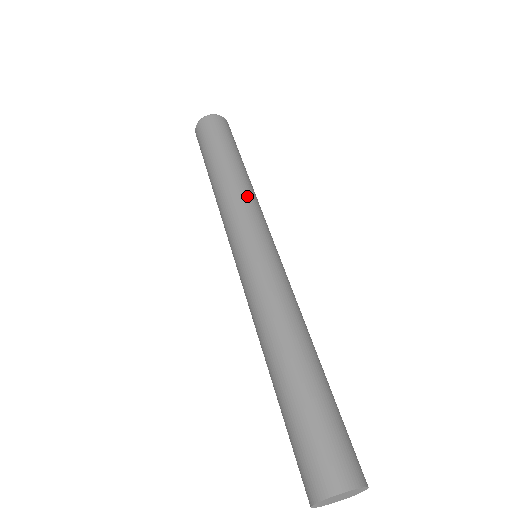
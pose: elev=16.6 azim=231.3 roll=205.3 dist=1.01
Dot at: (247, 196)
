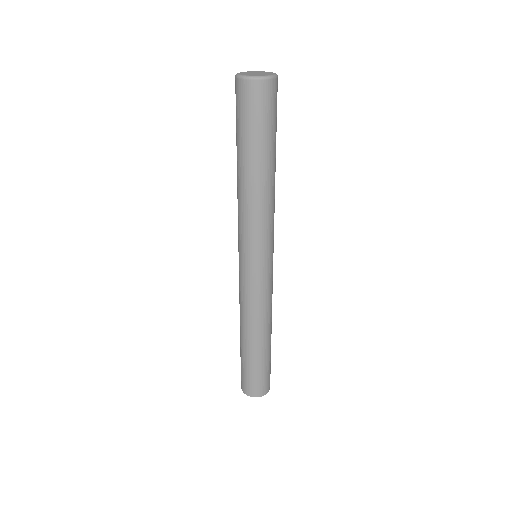
Dot at: (247, 215)
